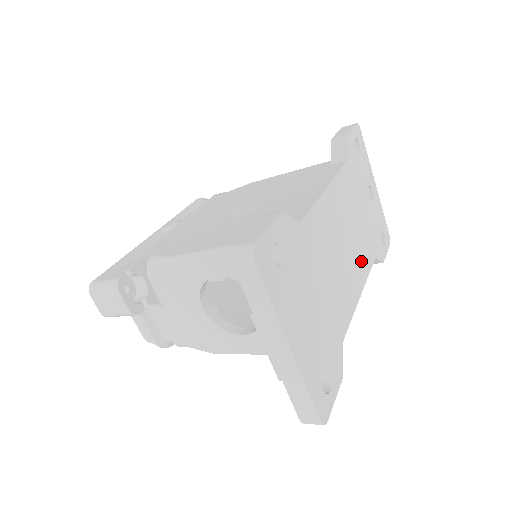
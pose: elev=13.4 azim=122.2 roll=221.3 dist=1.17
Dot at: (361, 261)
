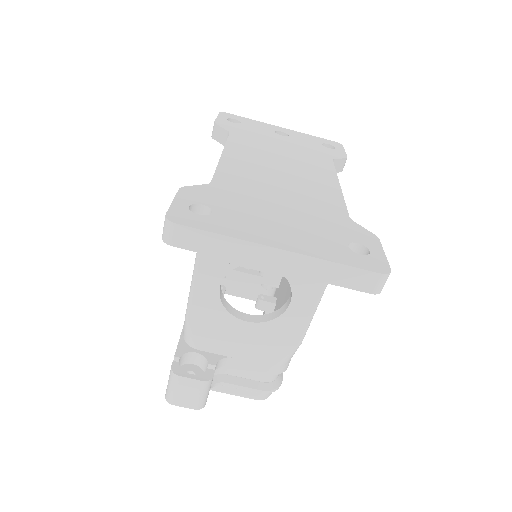
Dot at: (315, 169)
